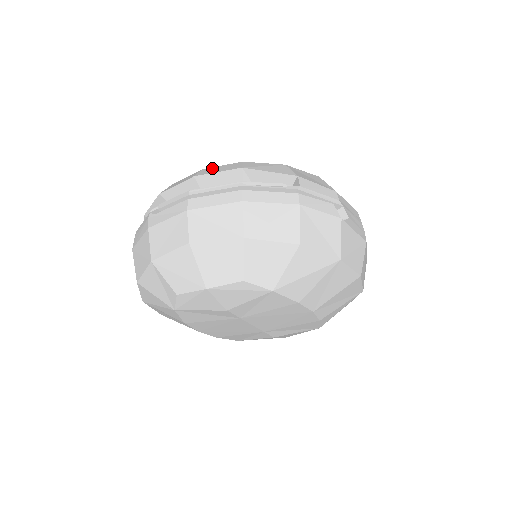
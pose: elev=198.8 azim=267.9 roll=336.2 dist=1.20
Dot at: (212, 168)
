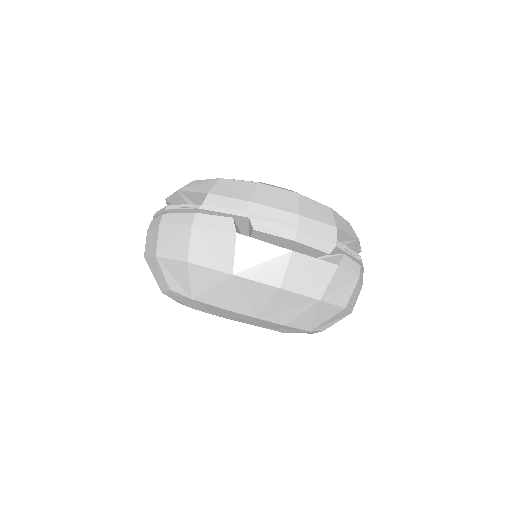
Dot at: occluded
